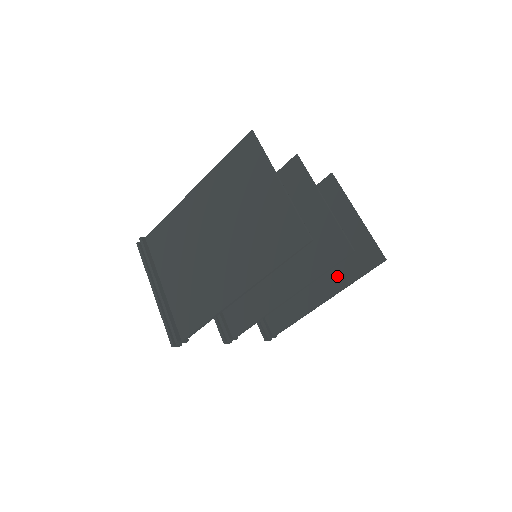
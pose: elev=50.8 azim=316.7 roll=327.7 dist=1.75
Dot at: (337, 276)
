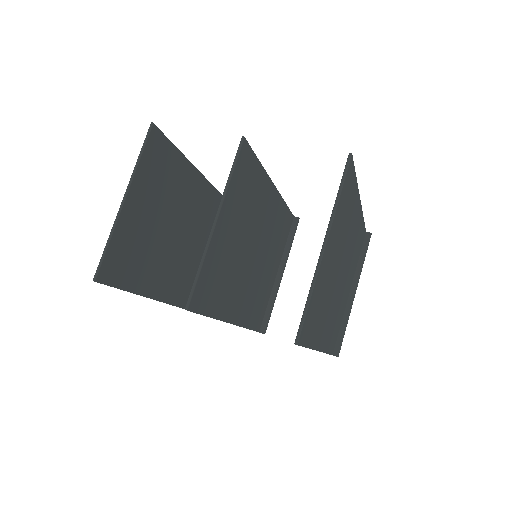
Dot at: occluded
